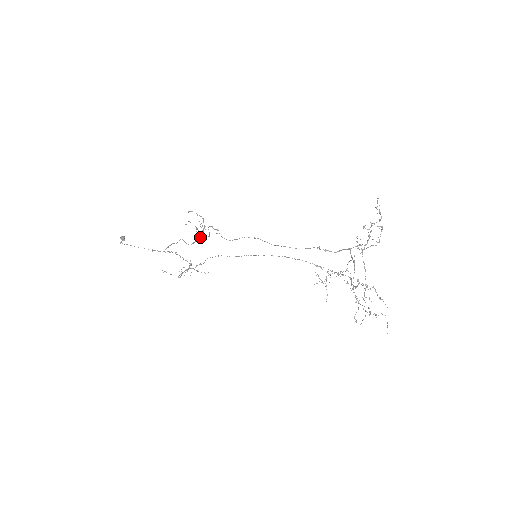
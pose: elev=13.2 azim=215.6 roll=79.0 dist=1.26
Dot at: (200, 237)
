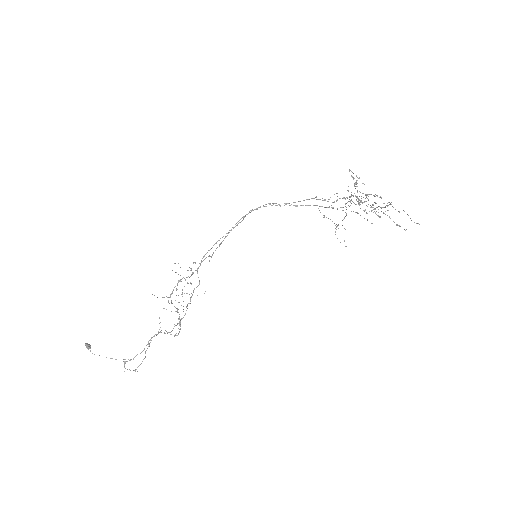
Dot at: (187, 304)
